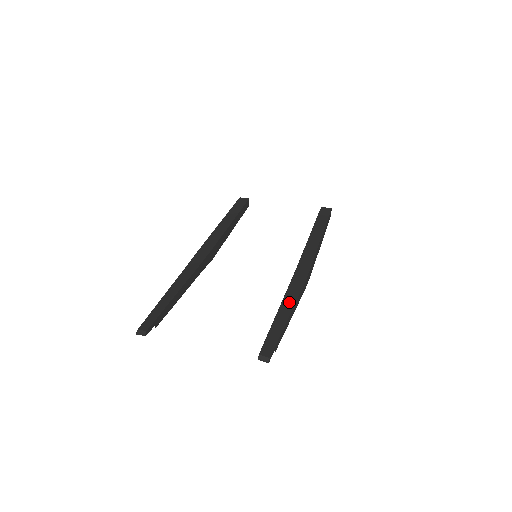
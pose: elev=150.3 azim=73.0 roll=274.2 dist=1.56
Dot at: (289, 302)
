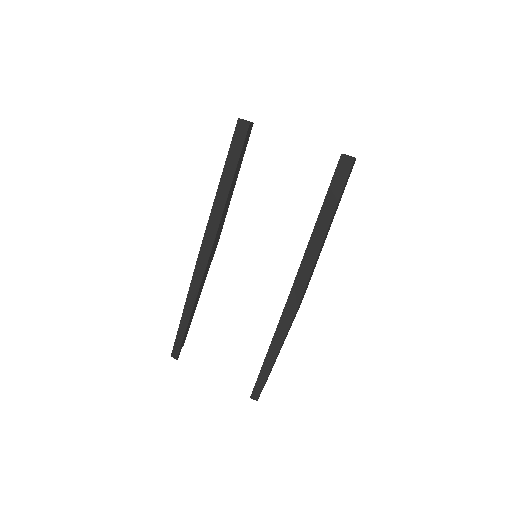
Dot at: (278, 341)
